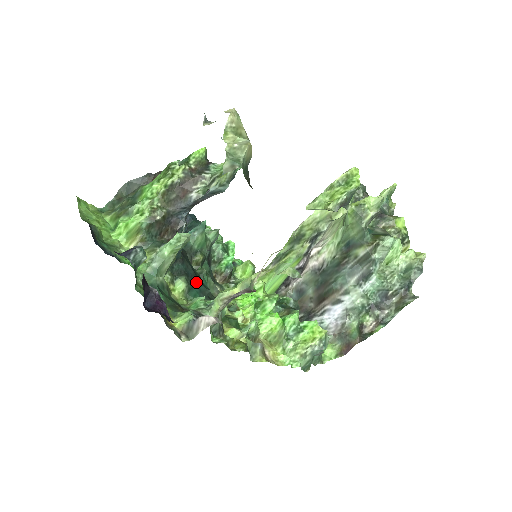
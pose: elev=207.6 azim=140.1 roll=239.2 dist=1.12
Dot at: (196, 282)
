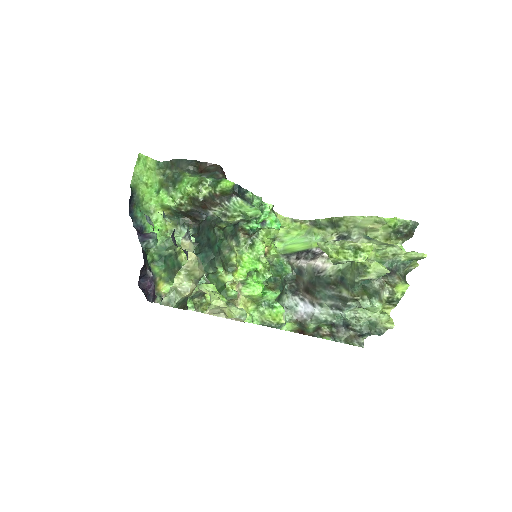
Dot at: (206, 248)
